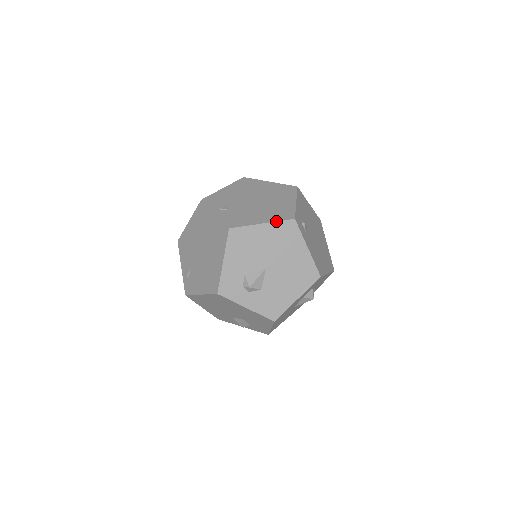
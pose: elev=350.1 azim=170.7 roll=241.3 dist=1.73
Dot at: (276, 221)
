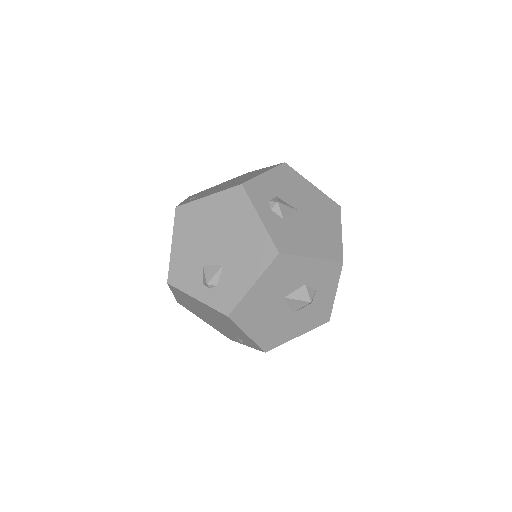
Dot at: (325, 194)
